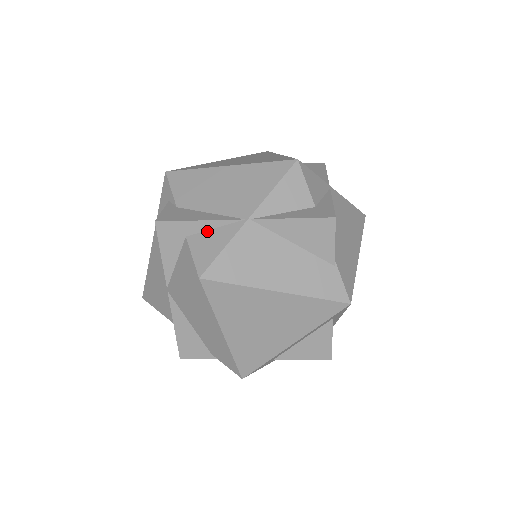
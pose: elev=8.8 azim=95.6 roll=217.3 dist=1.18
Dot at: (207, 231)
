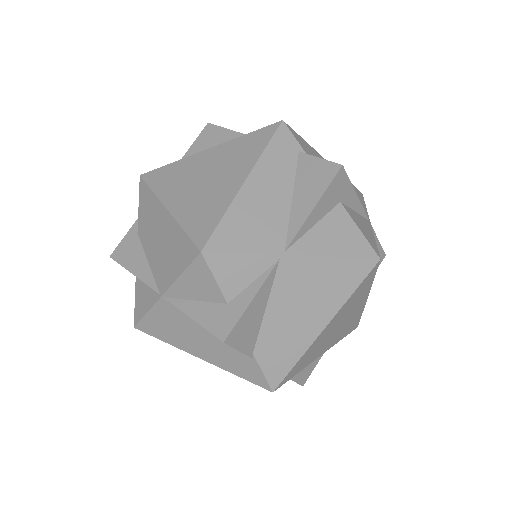
Dot at: (144, 283)
